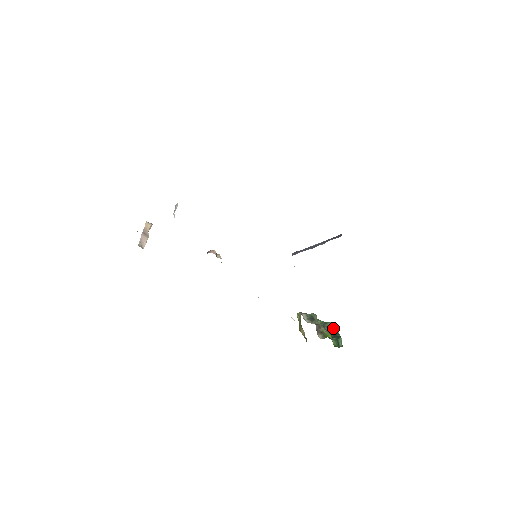
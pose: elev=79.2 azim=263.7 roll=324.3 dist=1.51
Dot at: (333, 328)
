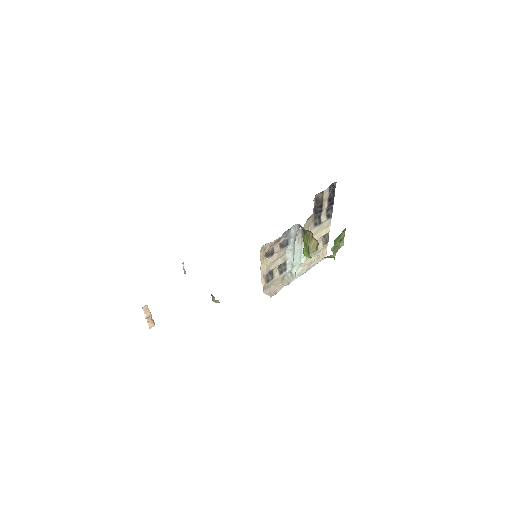
Dot at: occluded
